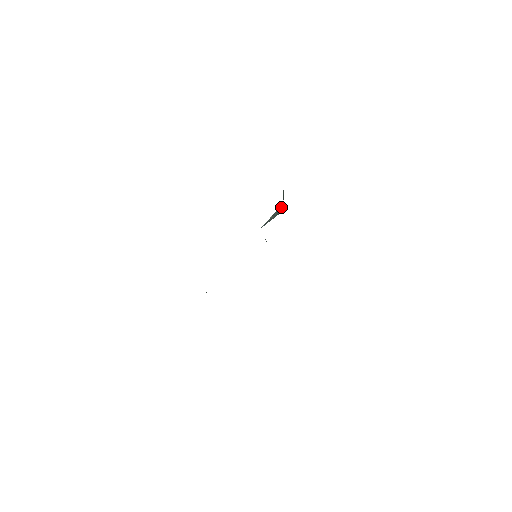
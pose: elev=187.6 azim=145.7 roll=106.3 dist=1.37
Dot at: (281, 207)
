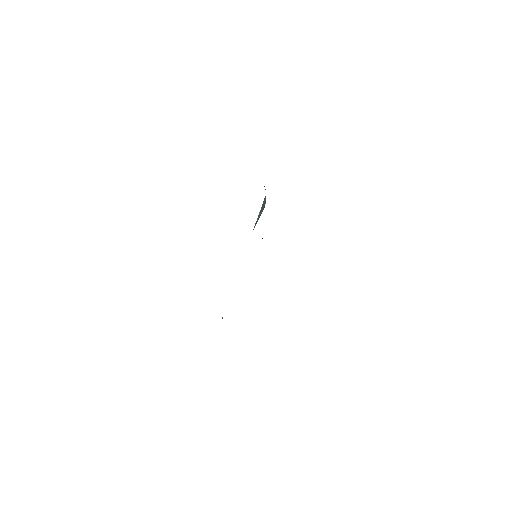
Dot at: (265, 198)
